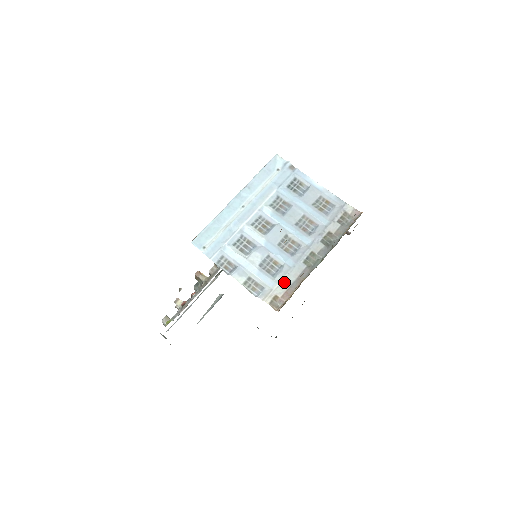
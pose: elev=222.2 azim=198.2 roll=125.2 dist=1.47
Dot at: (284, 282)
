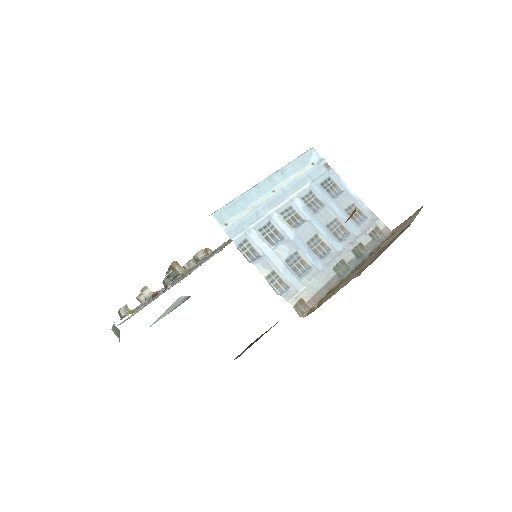
Dot at: (311, 286)
